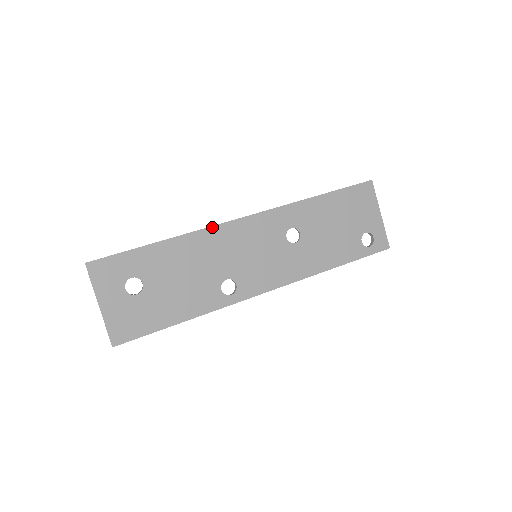
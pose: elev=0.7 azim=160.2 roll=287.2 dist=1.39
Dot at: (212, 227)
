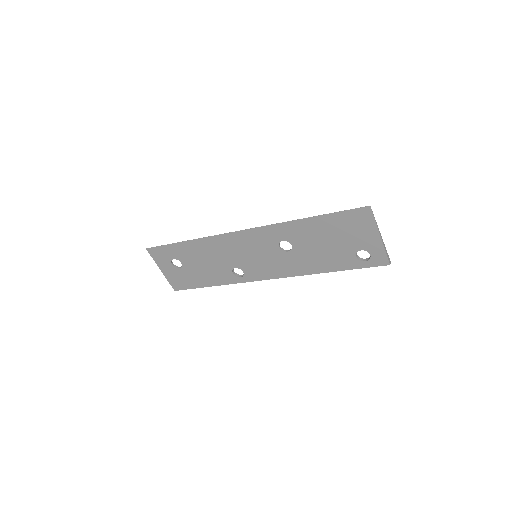
Dot at: (218, 235)
